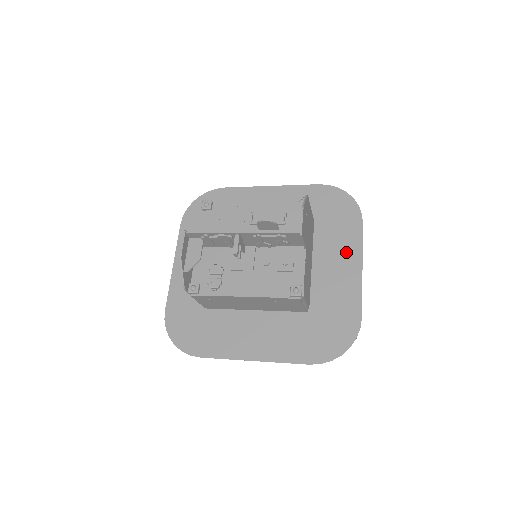
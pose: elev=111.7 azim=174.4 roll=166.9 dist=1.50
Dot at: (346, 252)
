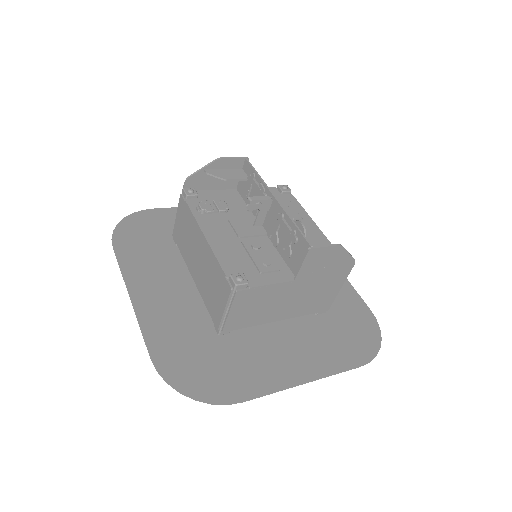
Dot at: (314, 359)
